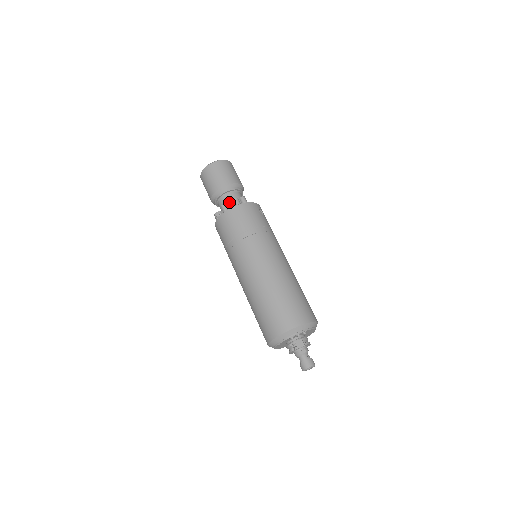
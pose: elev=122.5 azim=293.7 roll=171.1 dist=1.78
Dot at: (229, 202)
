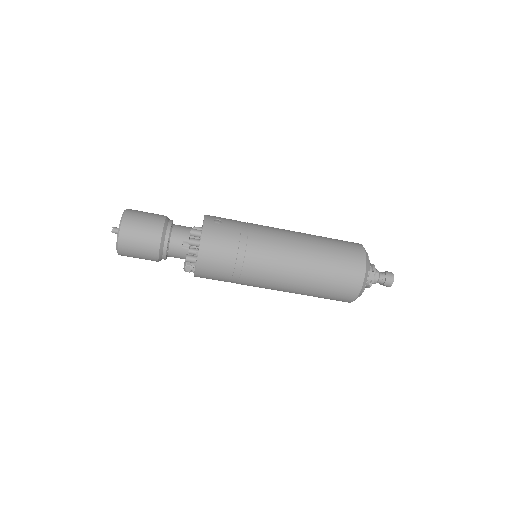
Dot at: (189, 251)
